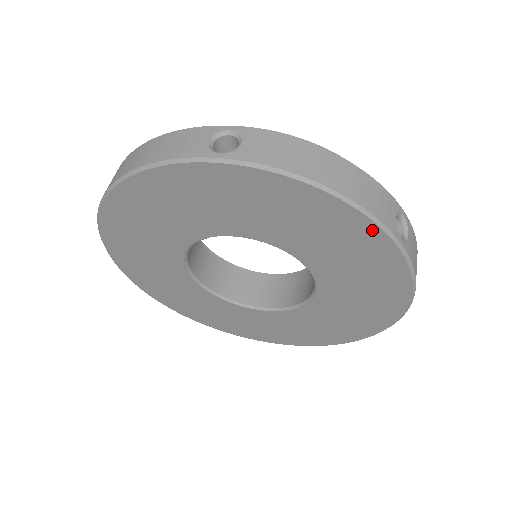
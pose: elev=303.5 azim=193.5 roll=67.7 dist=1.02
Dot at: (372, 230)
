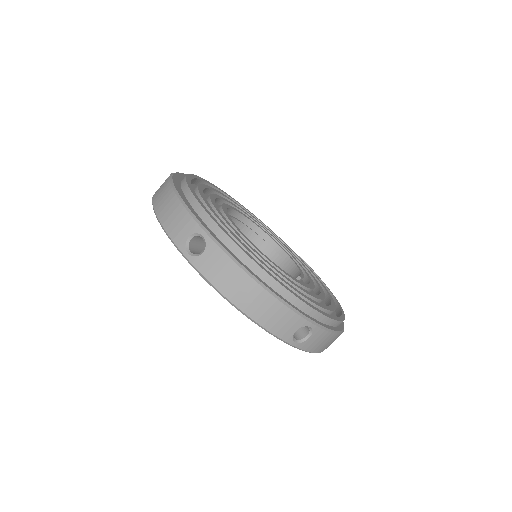
Dot at: occluded
